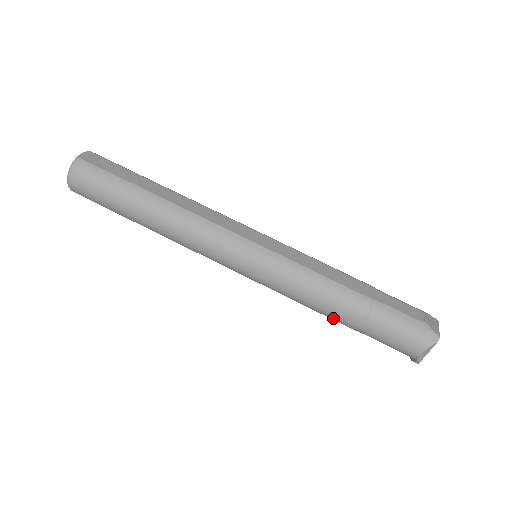
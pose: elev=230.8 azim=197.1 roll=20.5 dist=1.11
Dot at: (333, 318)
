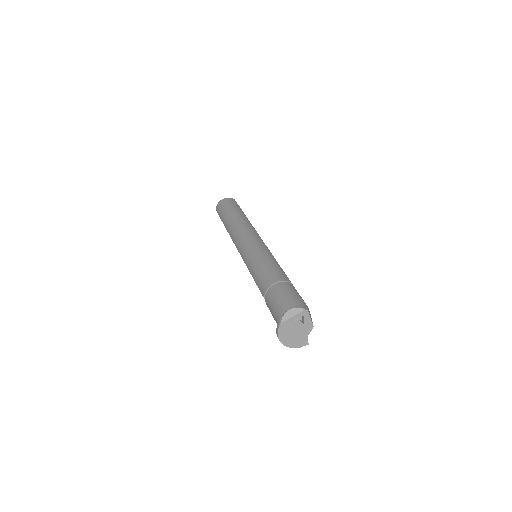
Dot at: (262, 280)
